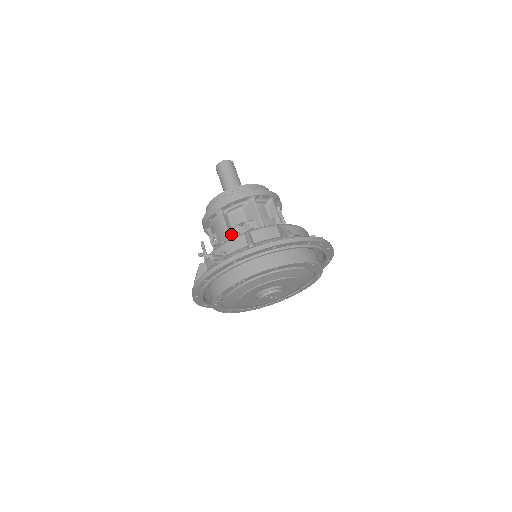
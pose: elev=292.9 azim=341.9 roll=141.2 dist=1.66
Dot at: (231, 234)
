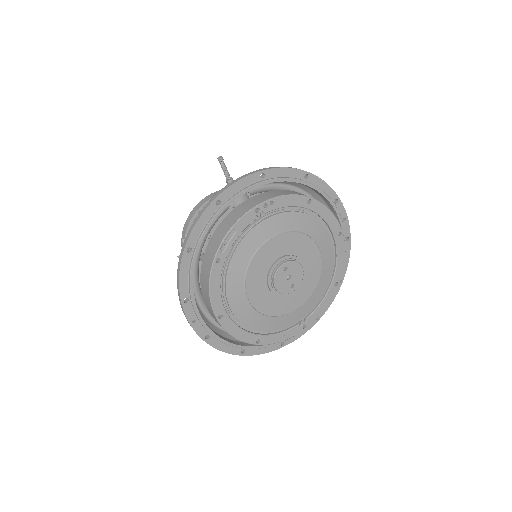
Dot at: occluded
